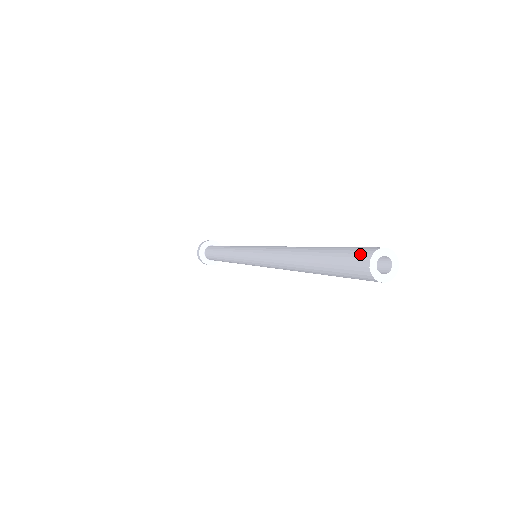
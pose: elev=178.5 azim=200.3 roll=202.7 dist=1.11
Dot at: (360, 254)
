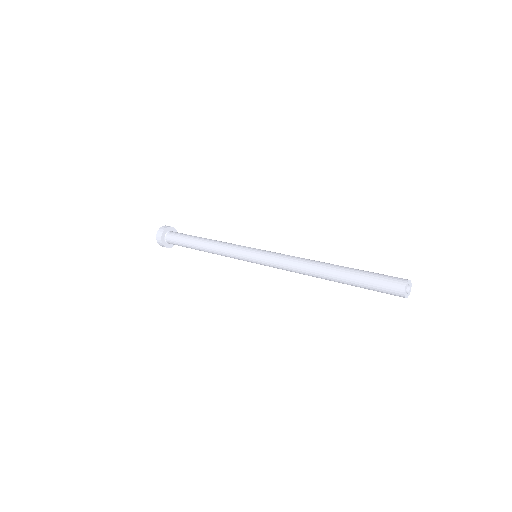
Dot at: (397, 279)
